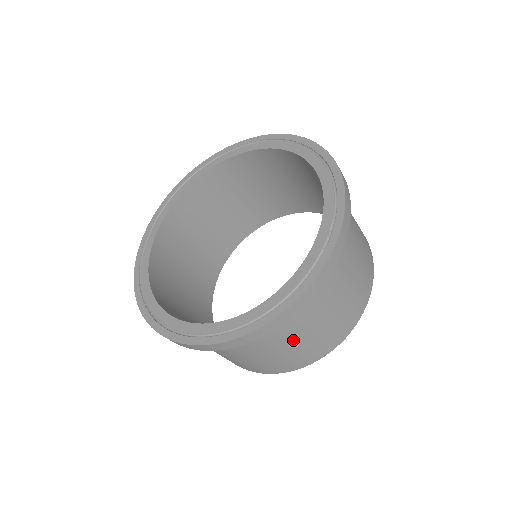
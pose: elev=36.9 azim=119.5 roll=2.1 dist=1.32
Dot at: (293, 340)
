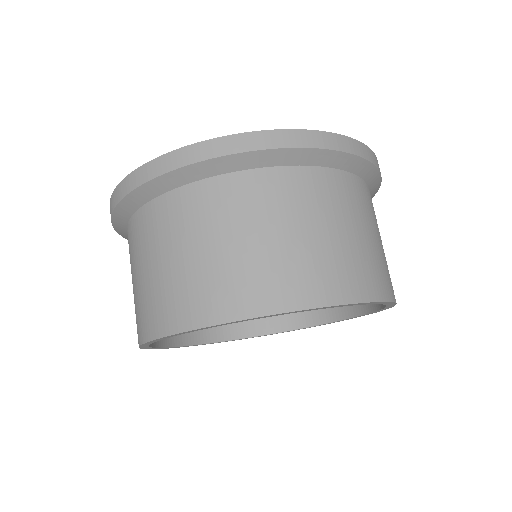
Dot at: (283, 224)
